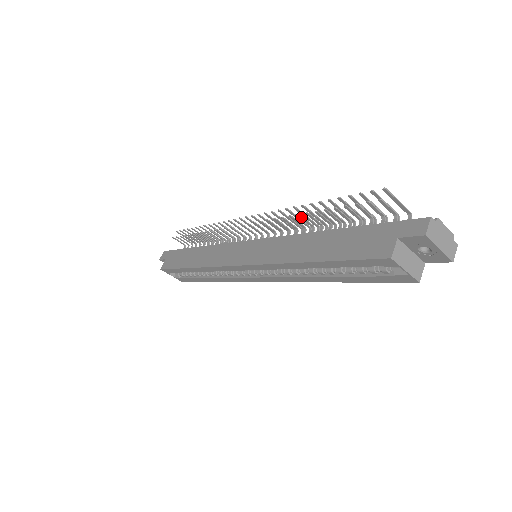
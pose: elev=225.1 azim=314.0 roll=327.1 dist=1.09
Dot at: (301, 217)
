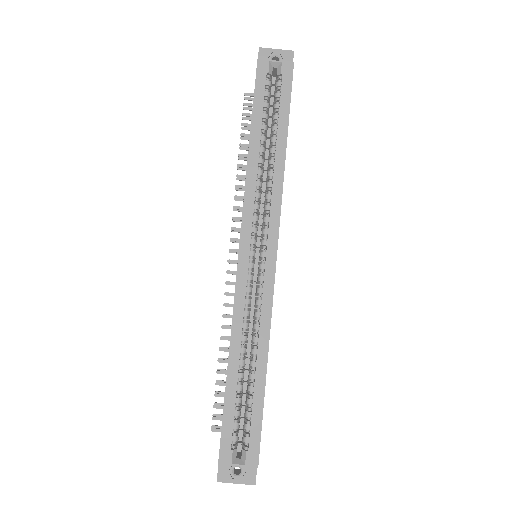
Dot at: (240, 176)
